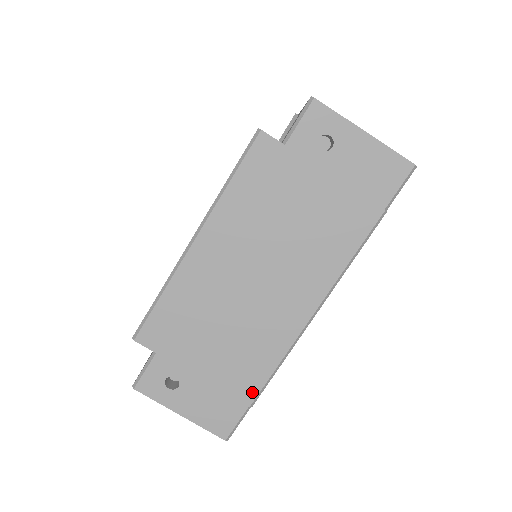
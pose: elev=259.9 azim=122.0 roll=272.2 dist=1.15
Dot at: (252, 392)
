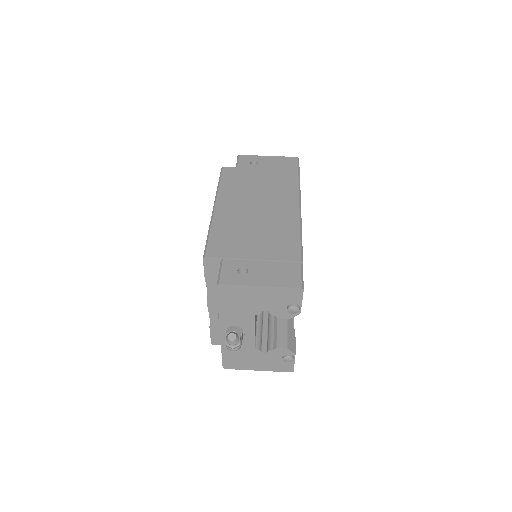
Dot at: (296, 253)
